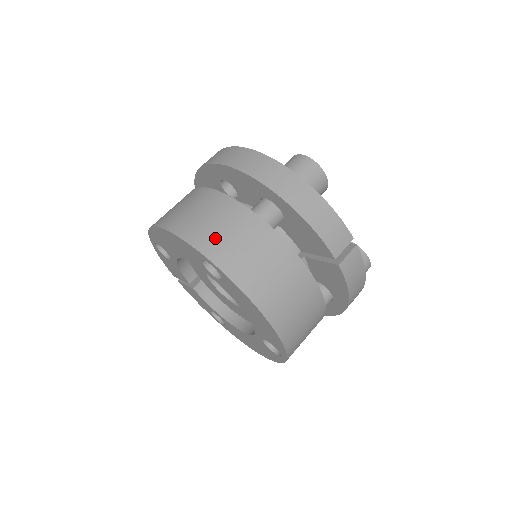
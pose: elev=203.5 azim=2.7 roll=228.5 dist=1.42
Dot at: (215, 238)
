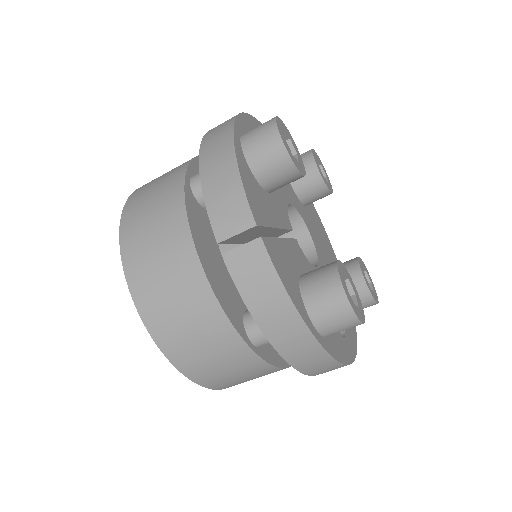
Dot at: (145, 189)
